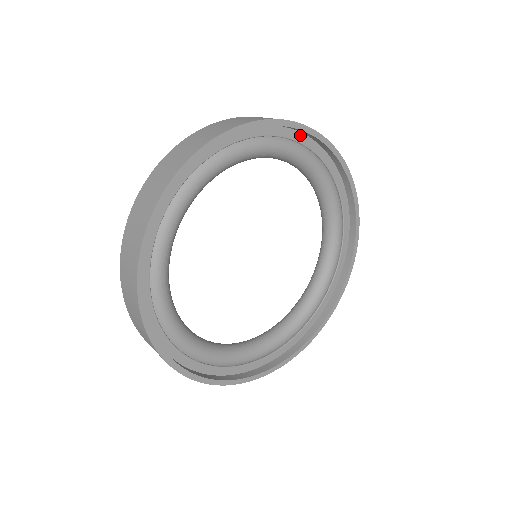
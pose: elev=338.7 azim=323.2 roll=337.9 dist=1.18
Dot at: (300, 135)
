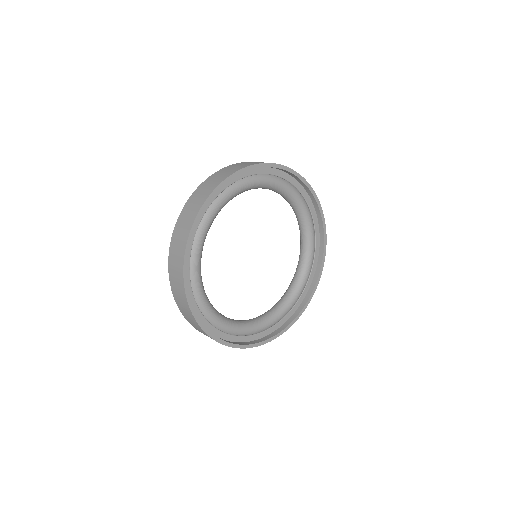
Dot at: (314, 210)
